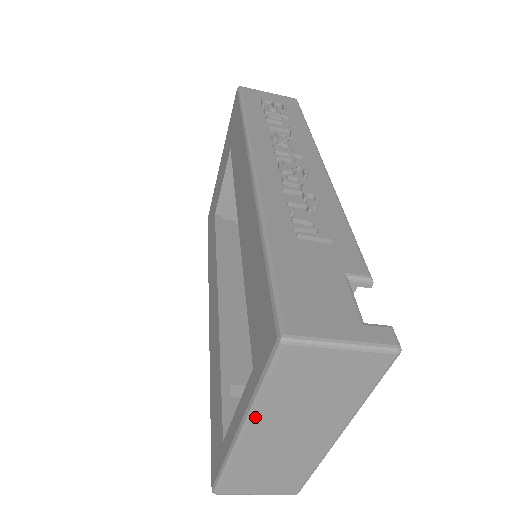
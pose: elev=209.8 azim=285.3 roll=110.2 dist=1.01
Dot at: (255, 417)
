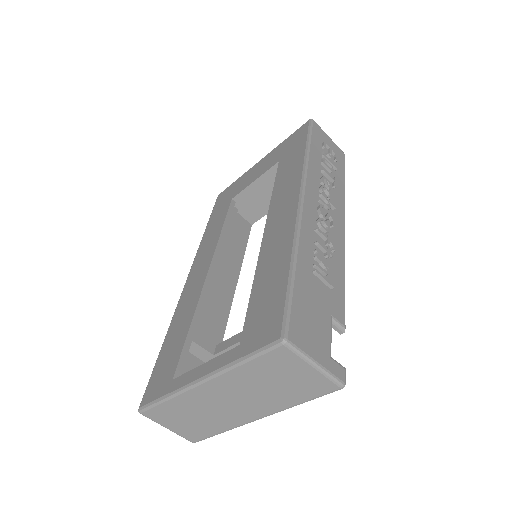
Dot at: (220, 377)
